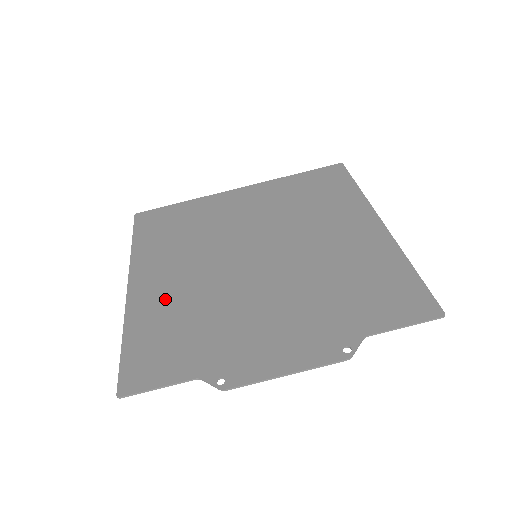
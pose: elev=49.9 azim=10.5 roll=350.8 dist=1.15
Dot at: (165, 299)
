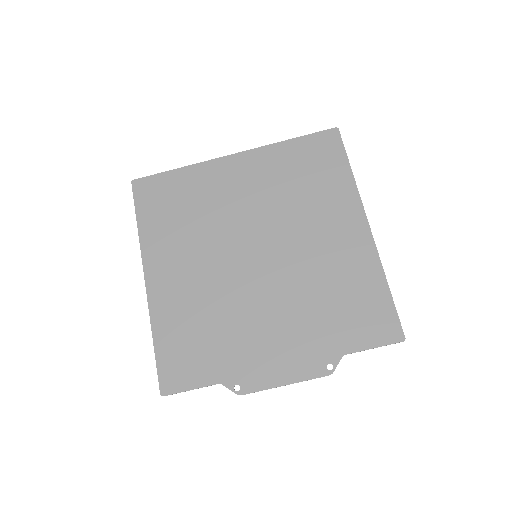
Dot at: (181, 301)
